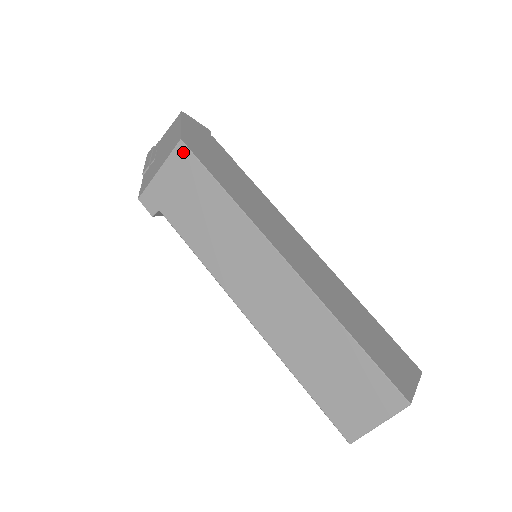
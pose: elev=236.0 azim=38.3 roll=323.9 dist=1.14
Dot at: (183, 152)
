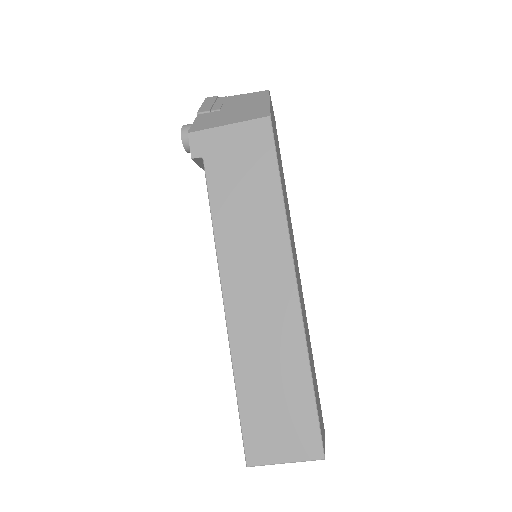
Dot at: (265, 128)
